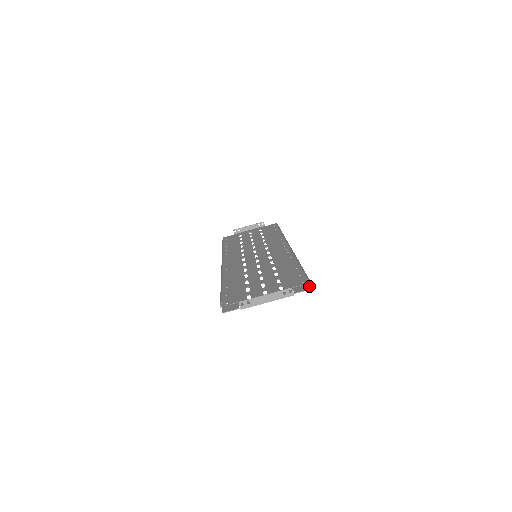
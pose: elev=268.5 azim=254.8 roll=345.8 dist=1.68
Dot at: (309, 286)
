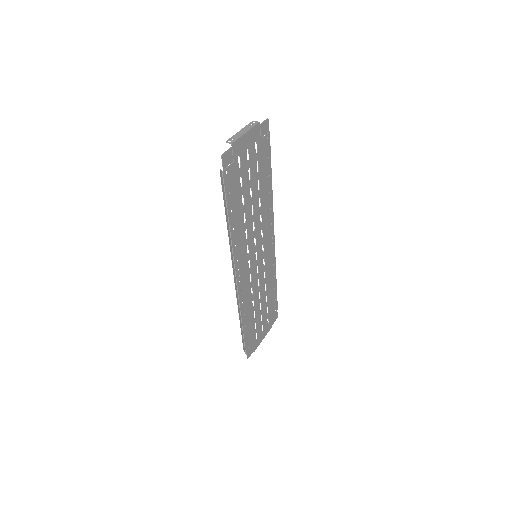
Dot at: (267, 125)
